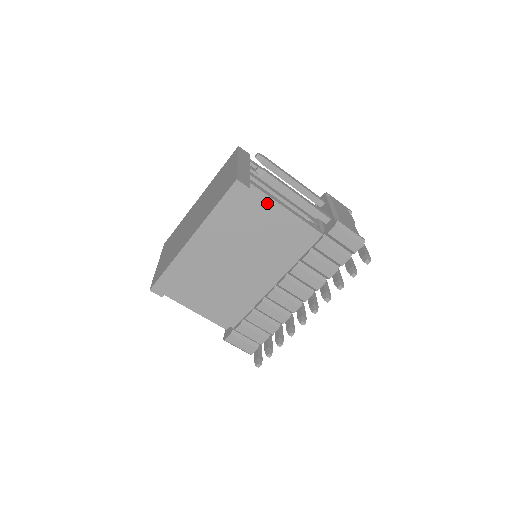
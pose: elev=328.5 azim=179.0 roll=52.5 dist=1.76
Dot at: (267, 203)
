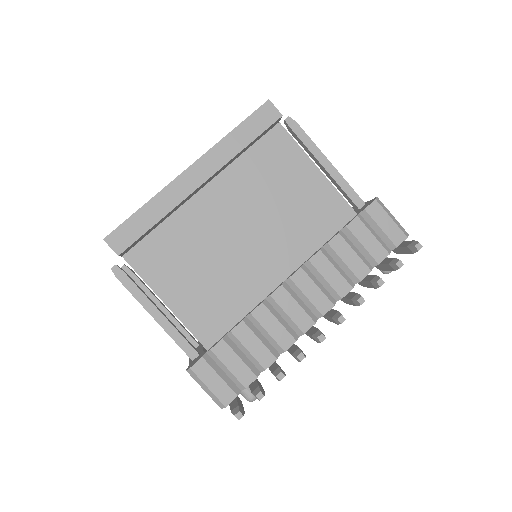
Dot at: (295, 154)
